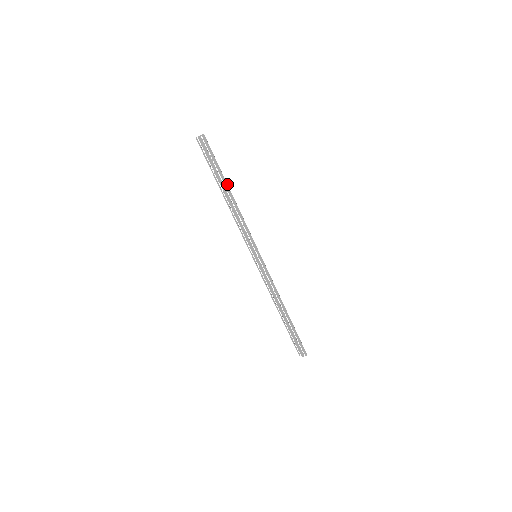
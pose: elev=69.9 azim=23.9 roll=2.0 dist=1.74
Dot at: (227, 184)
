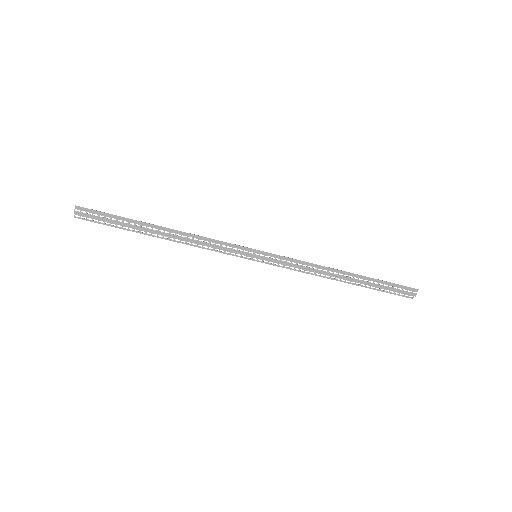
Dot at: (150, 224)
